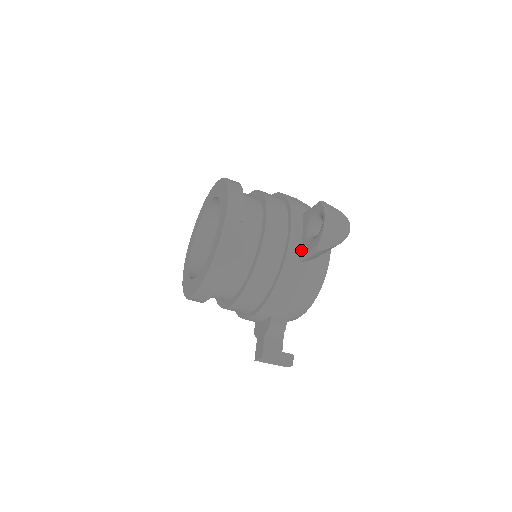
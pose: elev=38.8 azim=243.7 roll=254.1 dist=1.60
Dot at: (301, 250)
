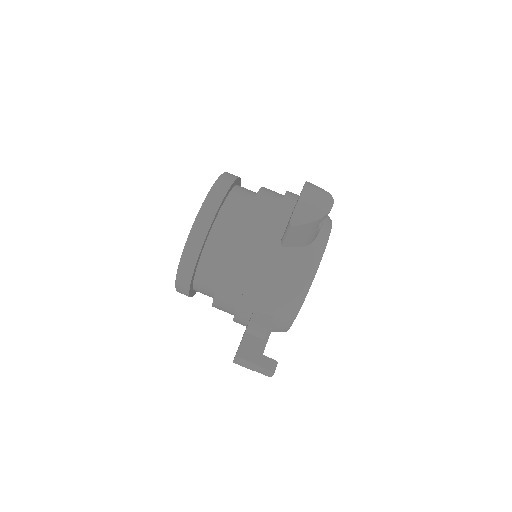
Dot at: (283, 234)
